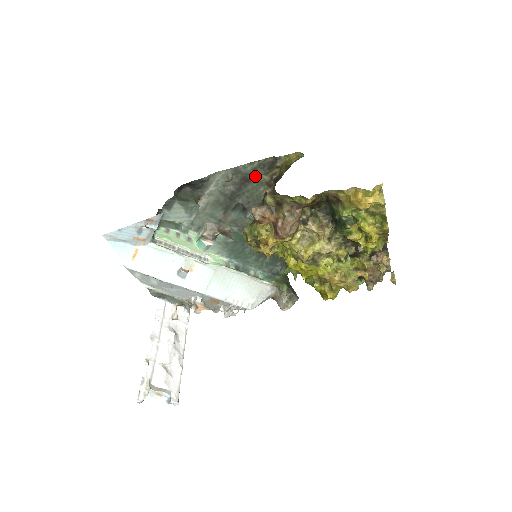
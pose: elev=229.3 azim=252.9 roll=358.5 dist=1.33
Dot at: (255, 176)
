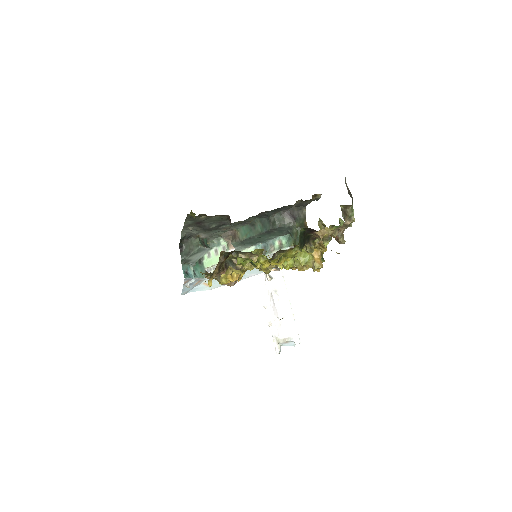
Dot at: (199, 220)
